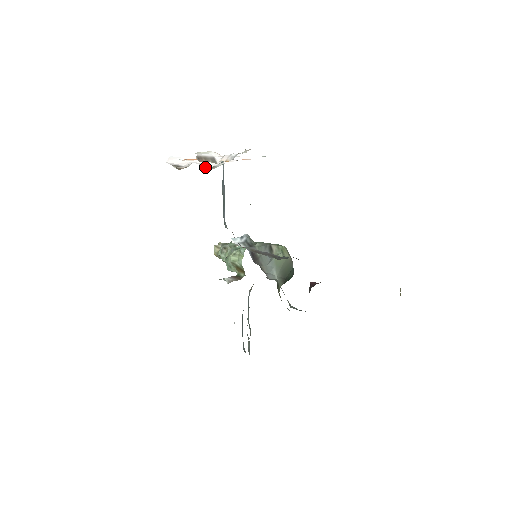
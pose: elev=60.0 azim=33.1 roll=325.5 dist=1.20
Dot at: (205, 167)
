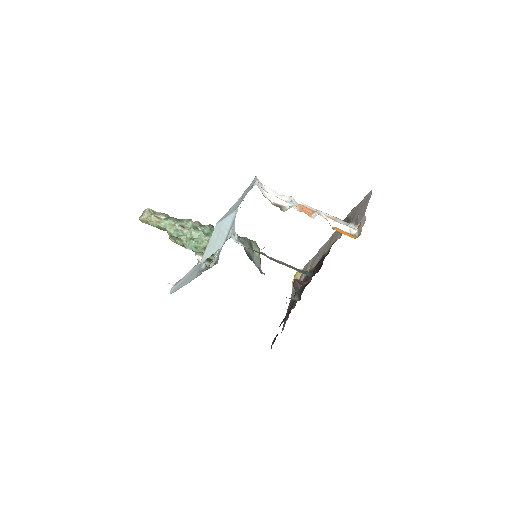
Dot at: occluded
